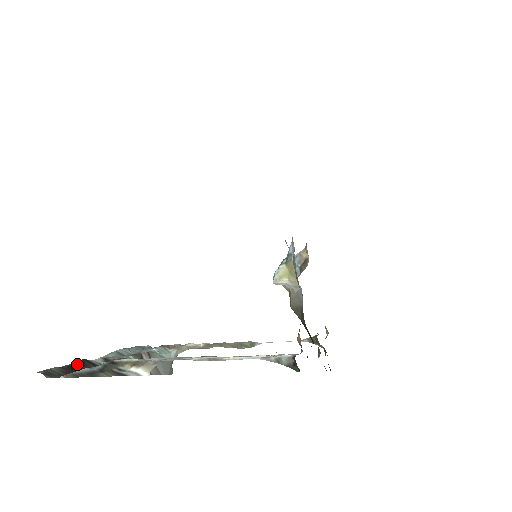
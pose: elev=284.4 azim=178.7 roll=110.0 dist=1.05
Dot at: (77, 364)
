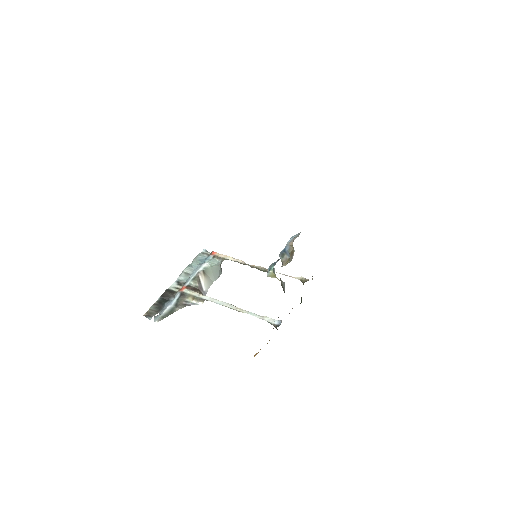
Dot at: (163, 297)
